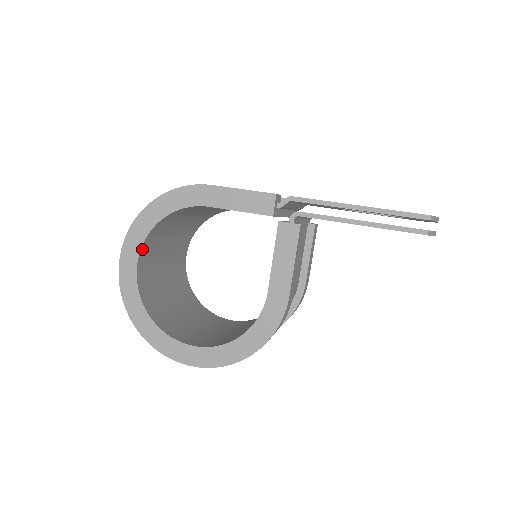
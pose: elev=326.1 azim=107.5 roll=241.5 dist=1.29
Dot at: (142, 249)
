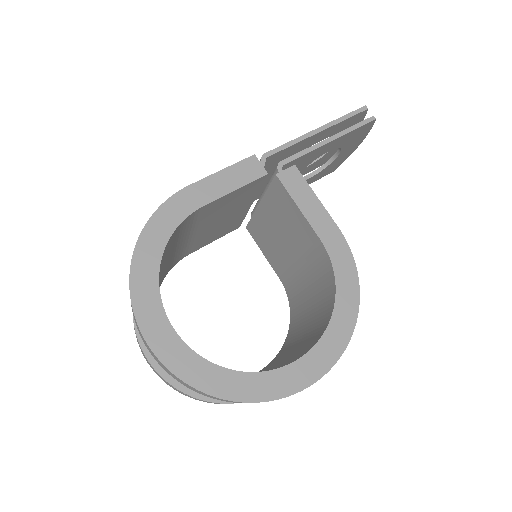
Dot at: (162, 306)
